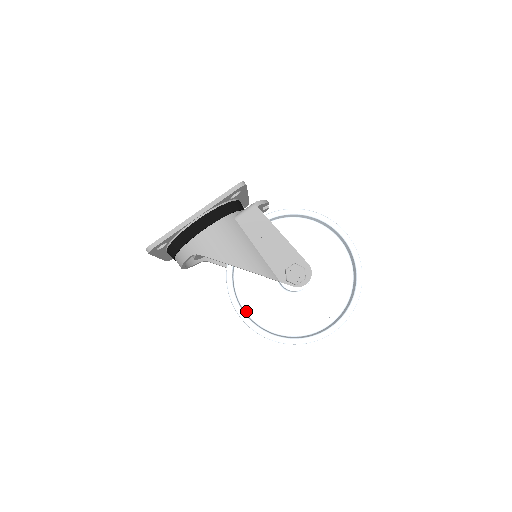
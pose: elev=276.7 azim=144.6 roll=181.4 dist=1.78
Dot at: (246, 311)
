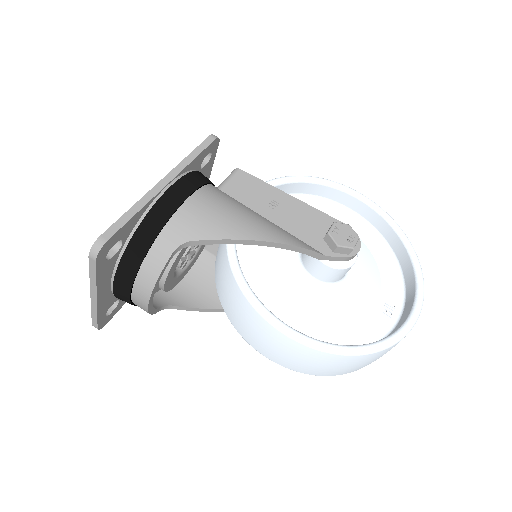
Dot at: occluded
